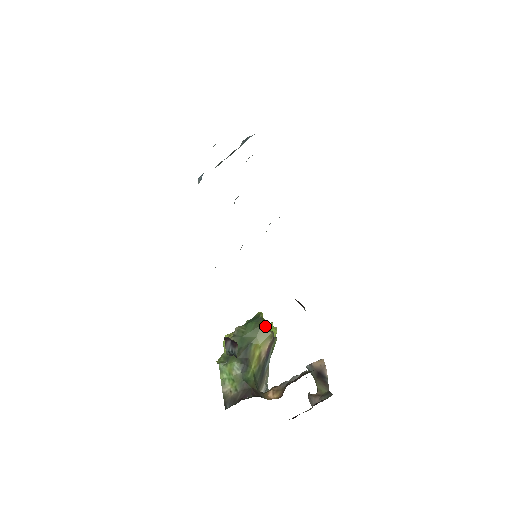
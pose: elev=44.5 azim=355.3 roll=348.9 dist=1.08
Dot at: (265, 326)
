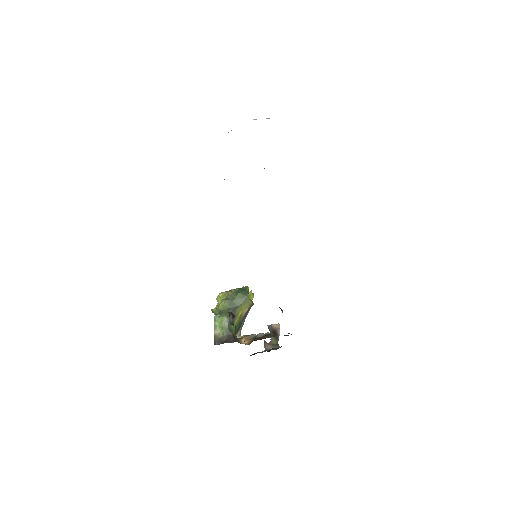
Dot at: (248, 295)
